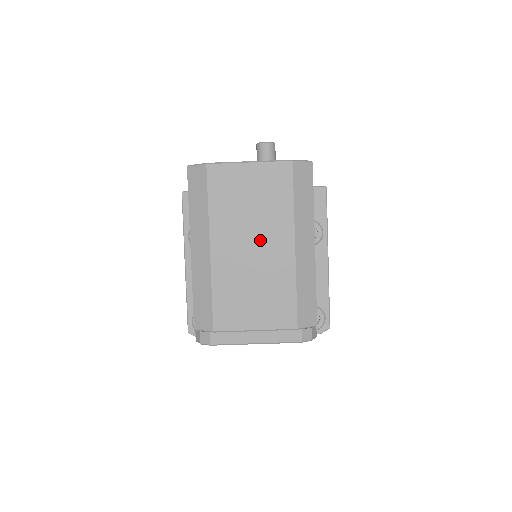
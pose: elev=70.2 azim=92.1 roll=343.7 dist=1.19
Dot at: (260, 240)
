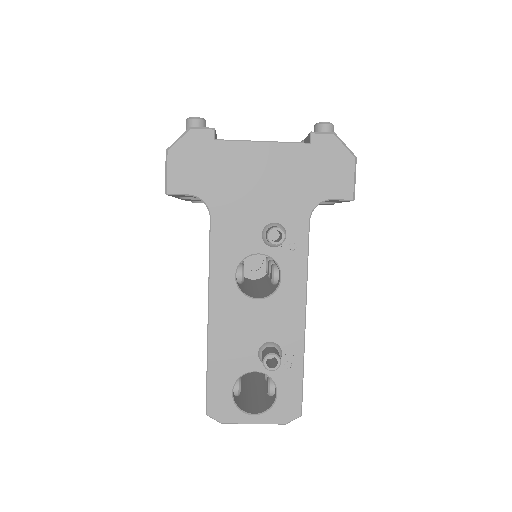
Dot at: occluded
